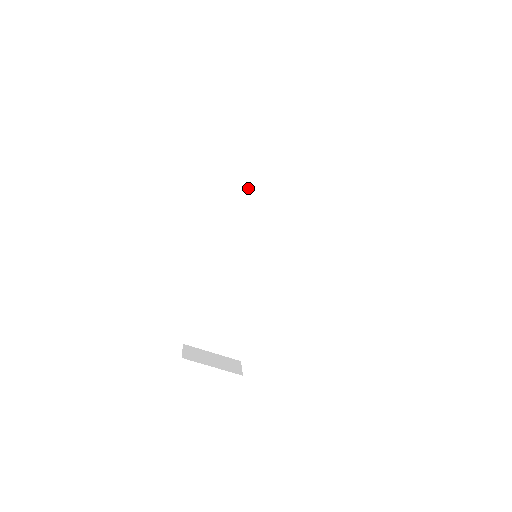
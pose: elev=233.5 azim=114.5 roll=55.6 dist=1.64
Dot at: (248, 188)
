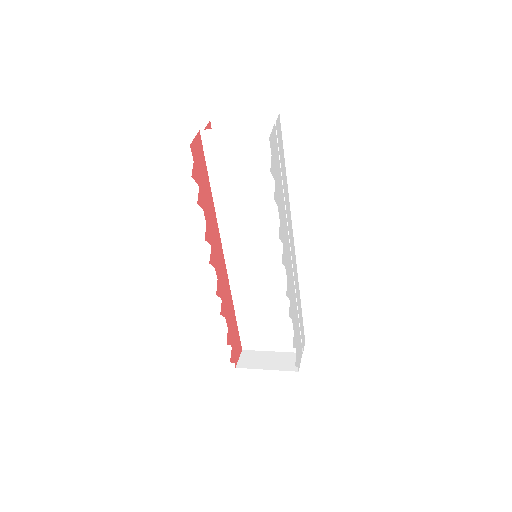
Dot at: (214, 196)
